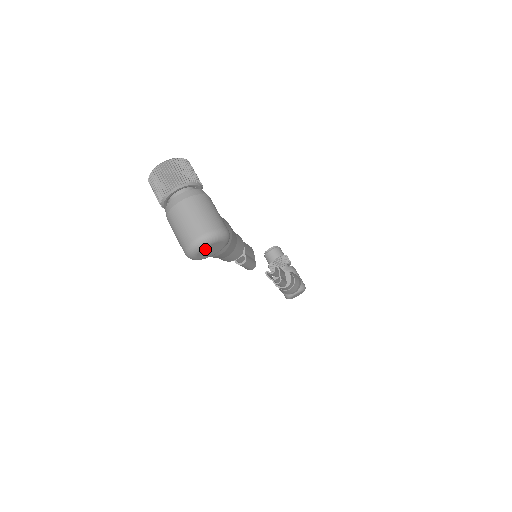
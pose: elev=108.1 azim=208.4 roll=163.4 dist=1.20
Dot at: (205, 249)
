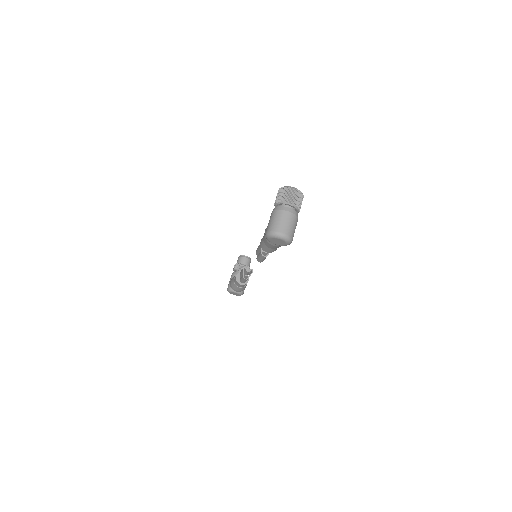
Dot at: (278, 239)
